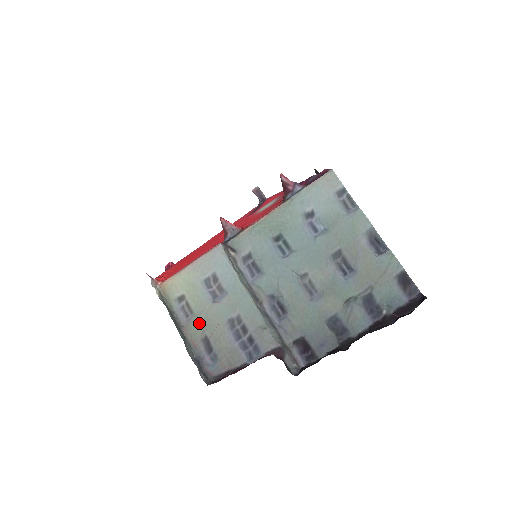
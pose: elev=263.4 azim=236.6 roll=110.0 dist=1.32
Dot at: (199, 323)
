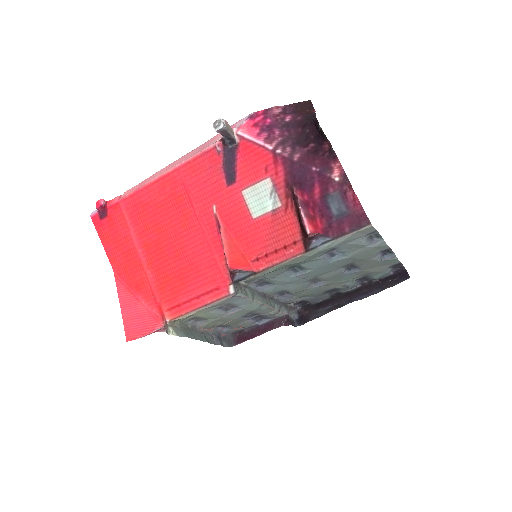
Dot at: (214, 323)
